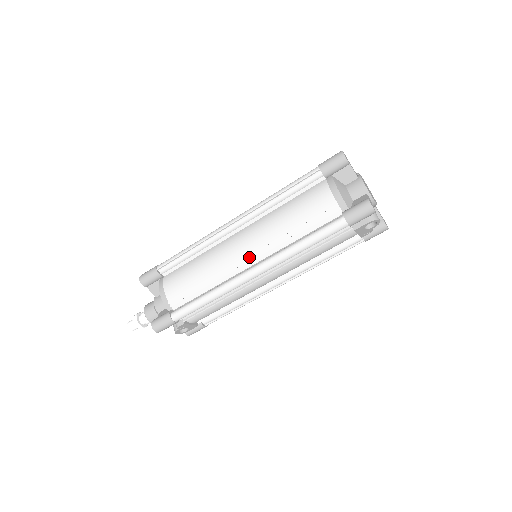
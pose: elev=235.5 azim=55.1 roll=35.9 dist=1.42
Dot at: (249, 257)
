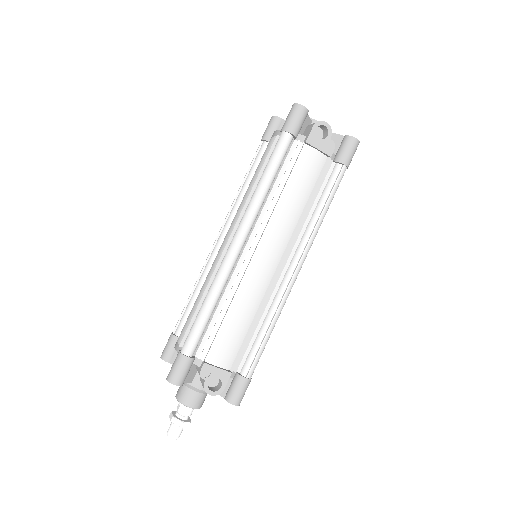
Dot at: occluded
